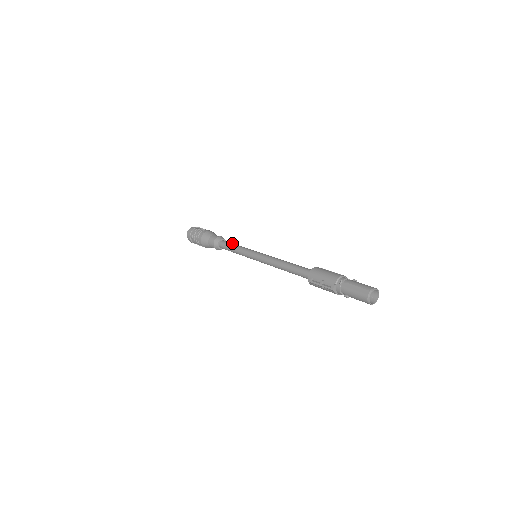
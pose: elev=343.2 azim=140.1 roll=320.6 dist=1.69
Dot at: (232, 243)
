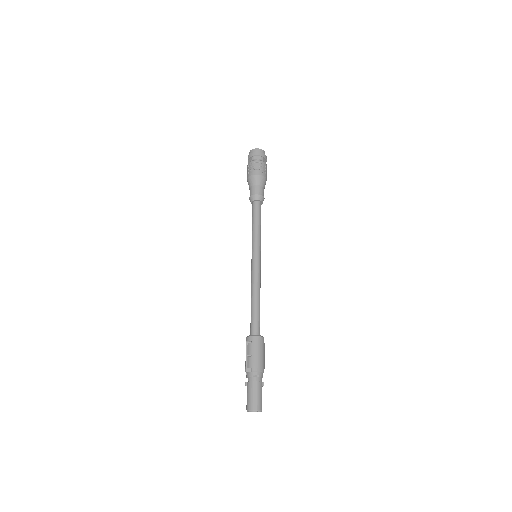
Dot at: occluded
